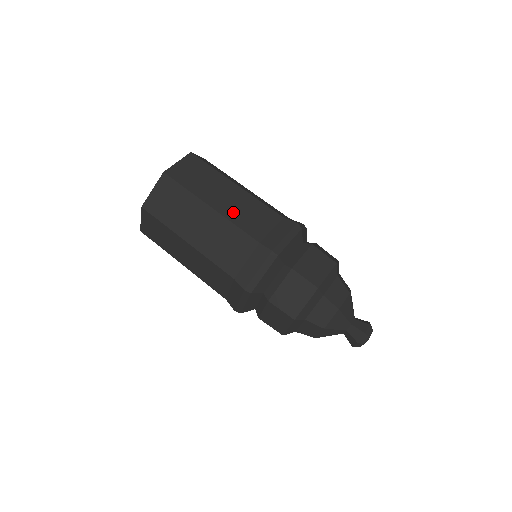
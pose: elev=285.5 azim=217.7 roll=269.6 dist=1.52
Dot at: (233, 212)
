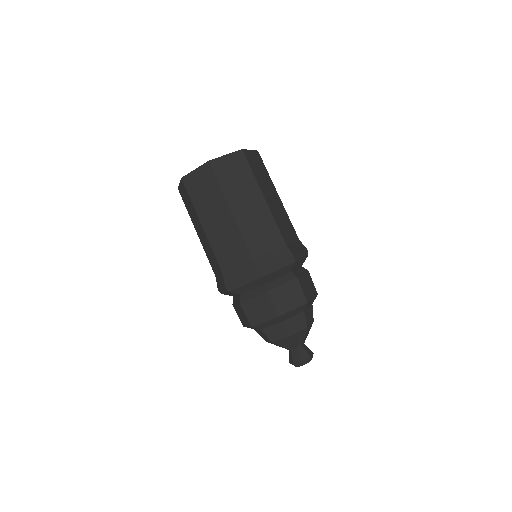
Dot at: (247, 223)
